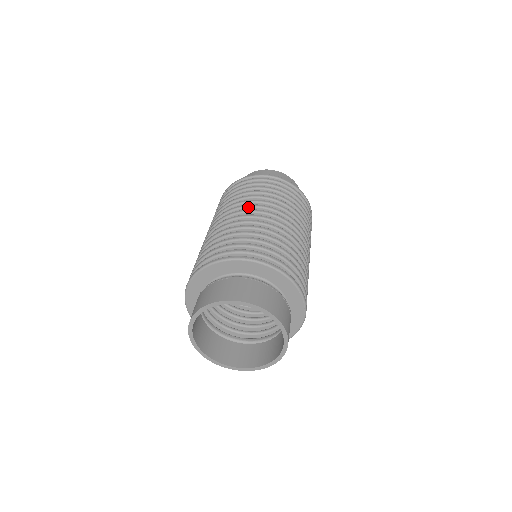
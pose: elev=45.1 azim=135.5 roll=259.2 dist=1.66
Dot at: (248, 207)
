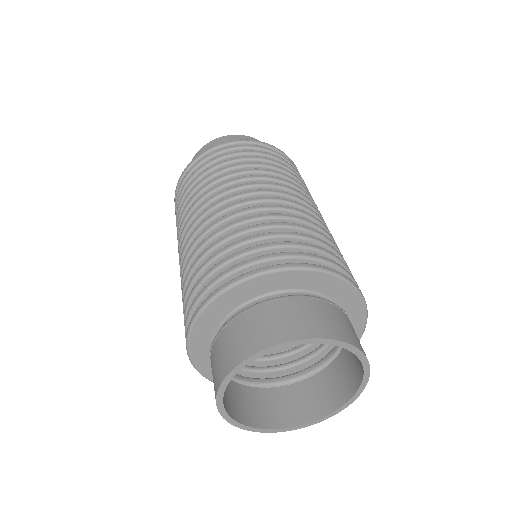
Dot at: (281, 188)
